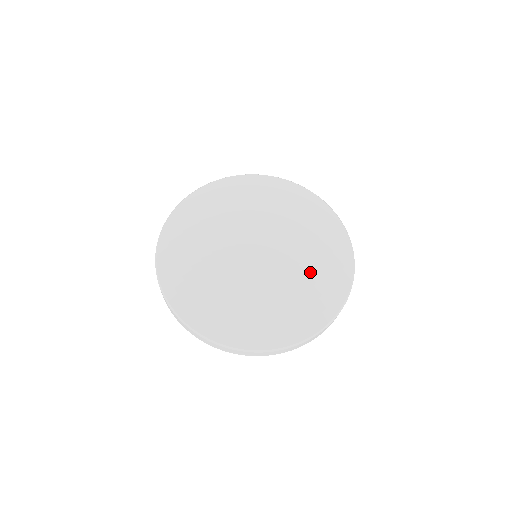
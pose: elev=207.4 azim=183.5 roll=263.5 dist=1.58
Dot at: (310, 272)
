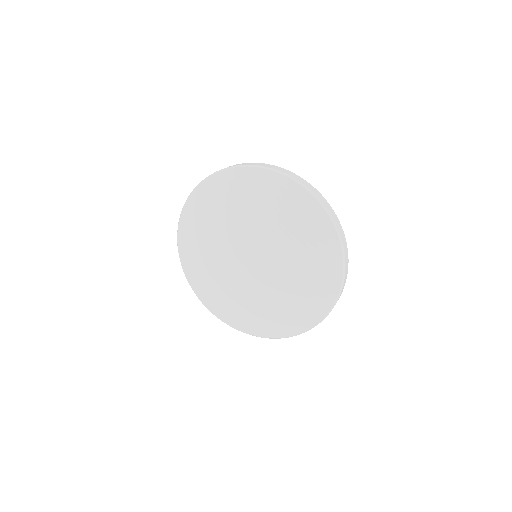
Dot at: (290, 296)
